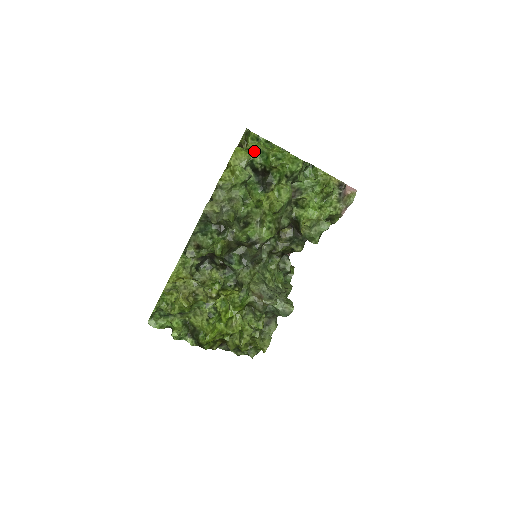
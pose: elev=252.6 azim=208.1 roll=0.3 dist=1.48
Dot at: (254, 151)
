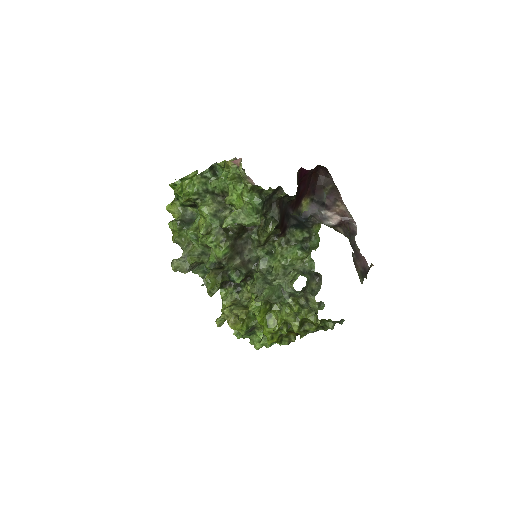
Dot at: (176, 198)
